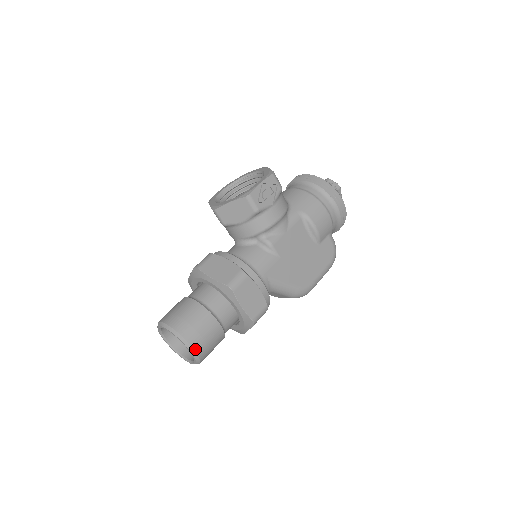
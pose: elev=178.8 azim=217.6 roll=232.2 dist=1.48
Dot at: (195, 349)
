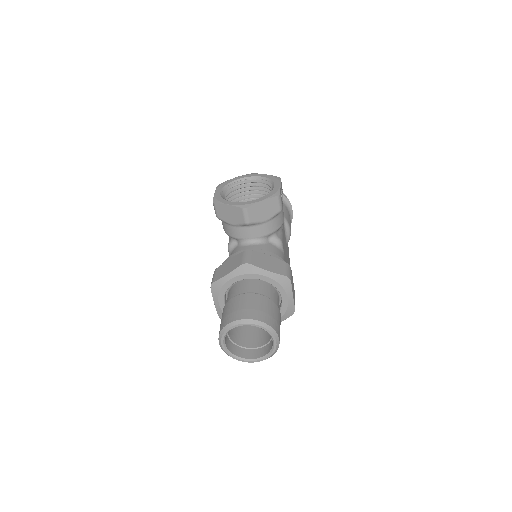
Dot at: (279, 340)
